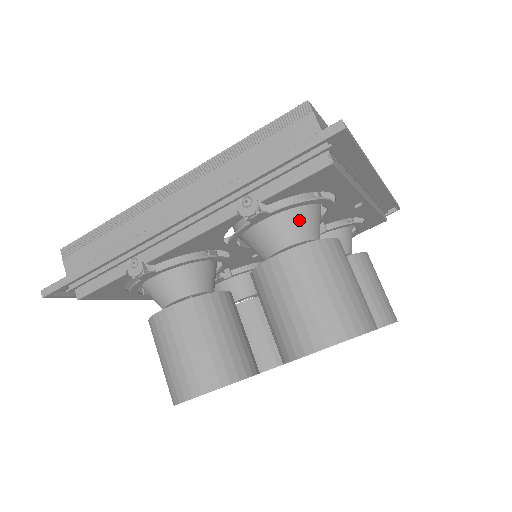
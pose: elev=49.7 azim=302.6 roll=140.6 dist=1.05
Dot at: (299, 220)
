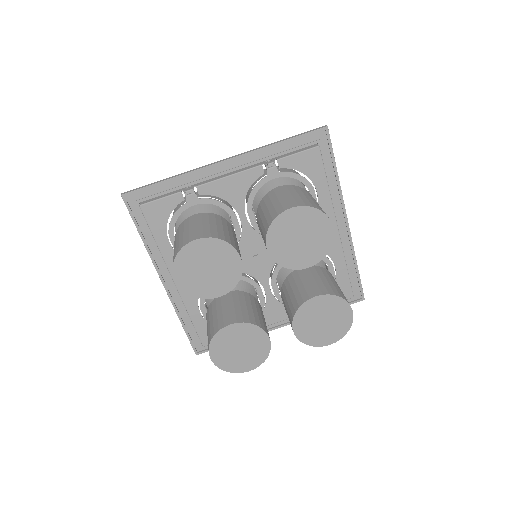
Dot at: occluded
